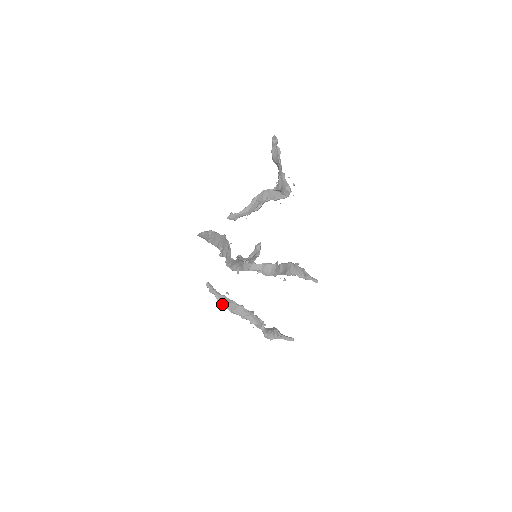
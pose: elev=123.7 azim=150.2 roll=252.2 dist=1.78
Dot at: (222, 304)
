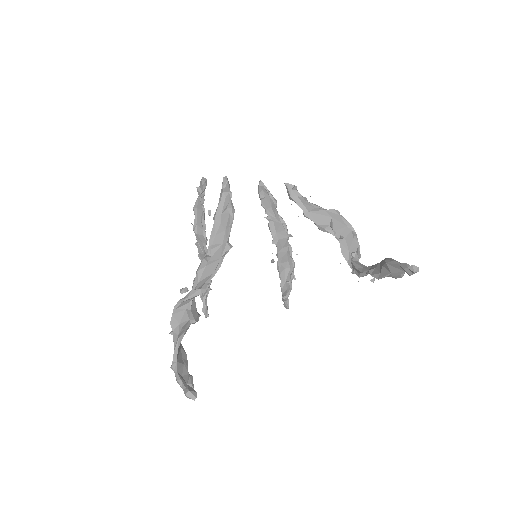
Dot at: (195, 212)
